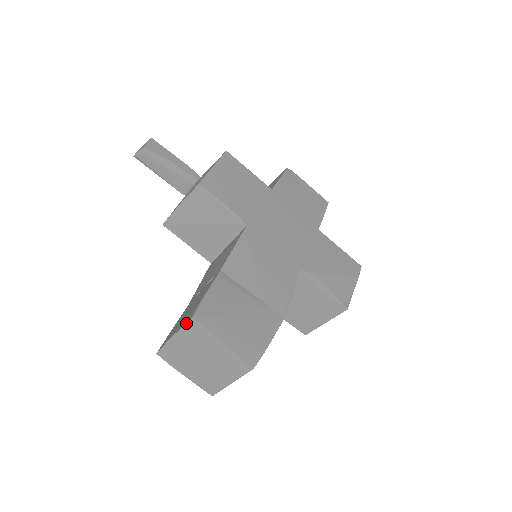
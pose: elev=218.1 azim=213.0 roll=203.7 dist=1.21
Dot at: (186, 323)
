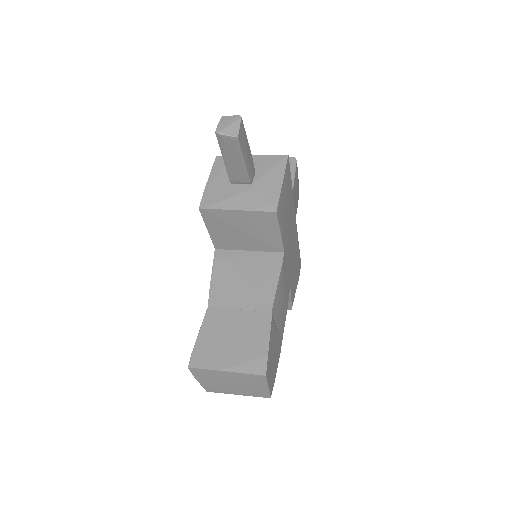
Dot at: (254, 374)
